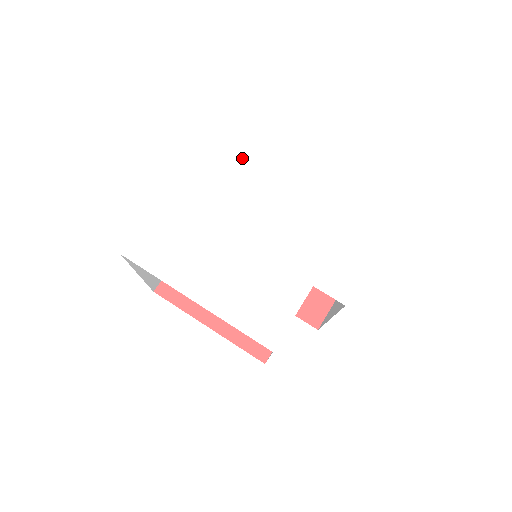
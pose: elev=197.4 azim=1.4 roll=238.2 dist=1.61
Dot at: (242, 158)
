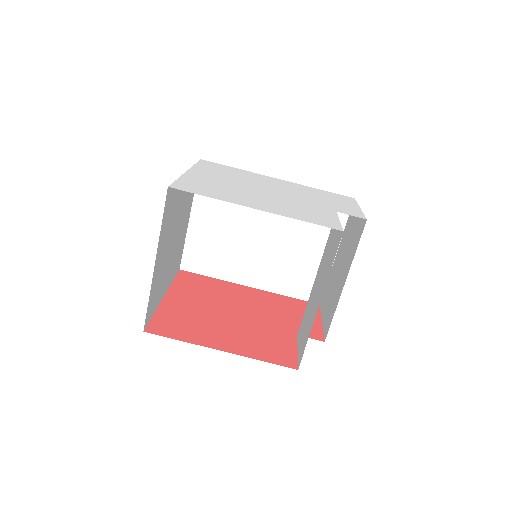
Dot at: (231, 170)
